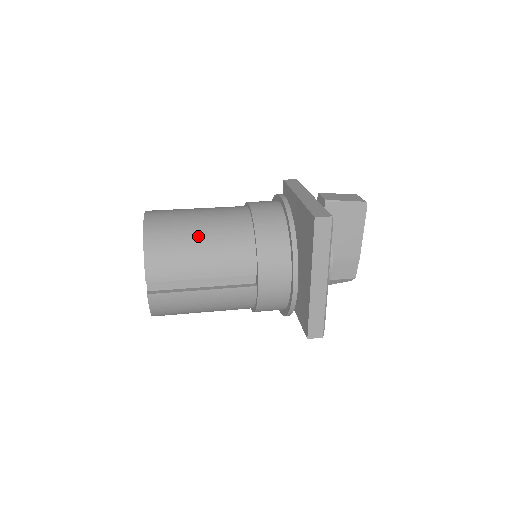
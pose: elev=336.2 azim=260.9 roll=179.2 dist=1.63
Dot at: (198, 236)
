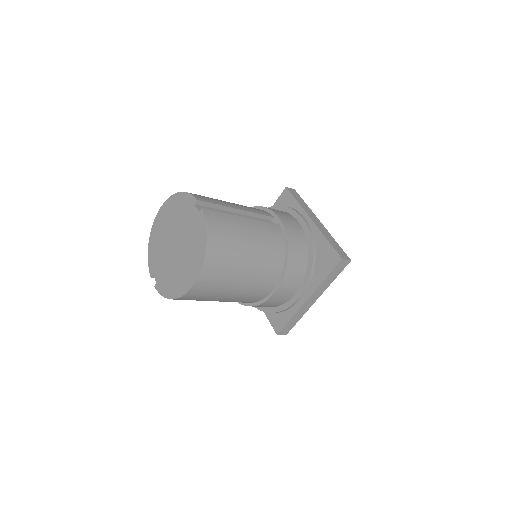
Dot at: occluded
